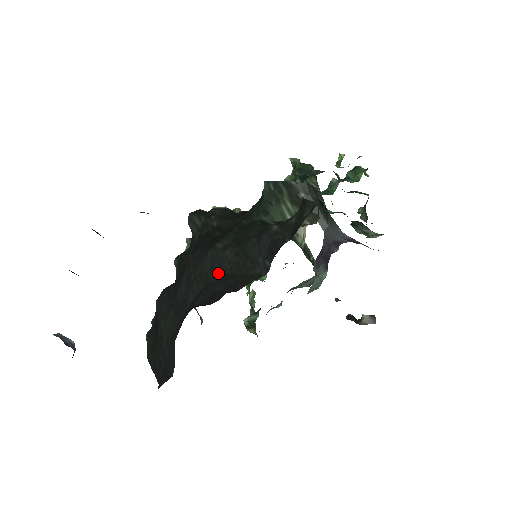
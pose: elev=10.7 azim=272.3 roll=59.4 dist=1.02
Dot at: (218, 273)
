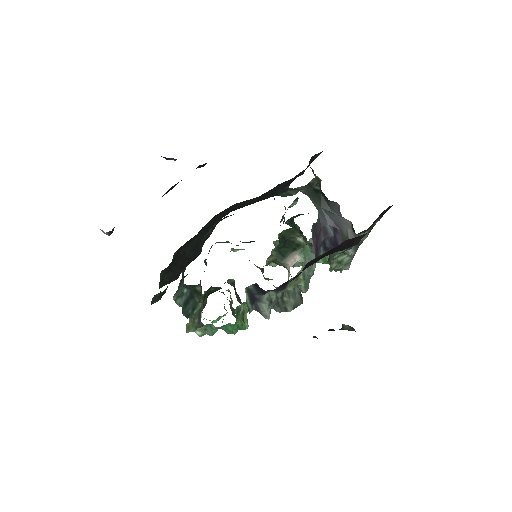
Dot at: (243, 206)
